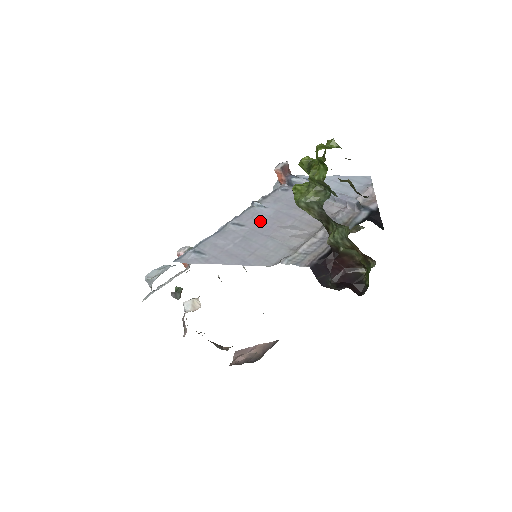
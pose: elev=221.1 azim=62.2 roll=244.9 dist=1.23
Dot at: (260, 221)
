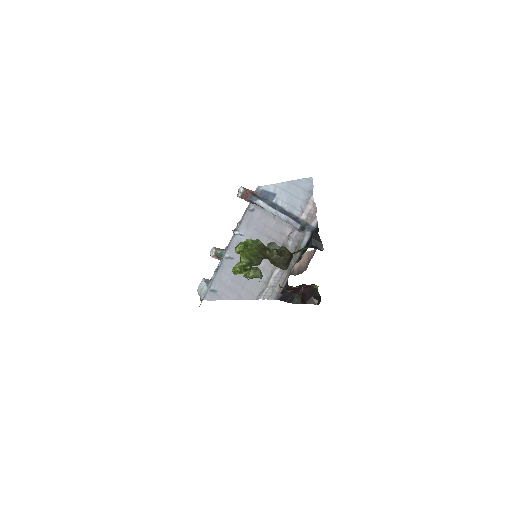
Dot at: occluded
